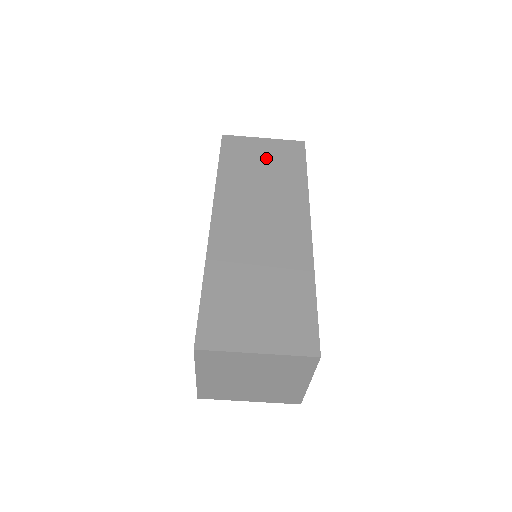
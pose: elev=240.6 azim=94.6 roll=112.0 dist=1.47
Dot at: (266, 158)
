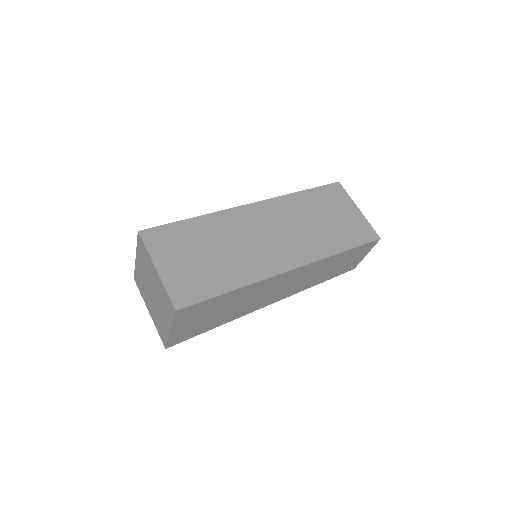
Dot at: (339, 217)
